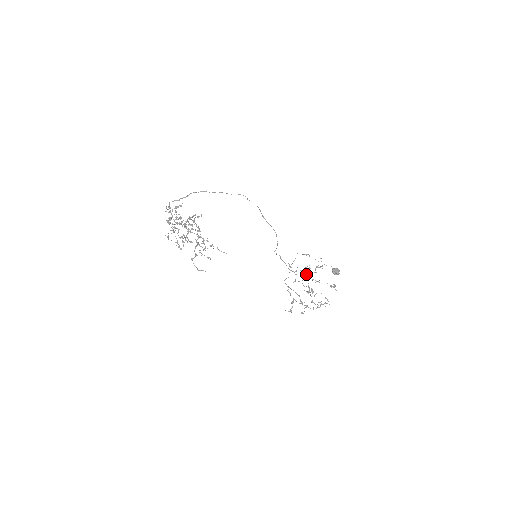
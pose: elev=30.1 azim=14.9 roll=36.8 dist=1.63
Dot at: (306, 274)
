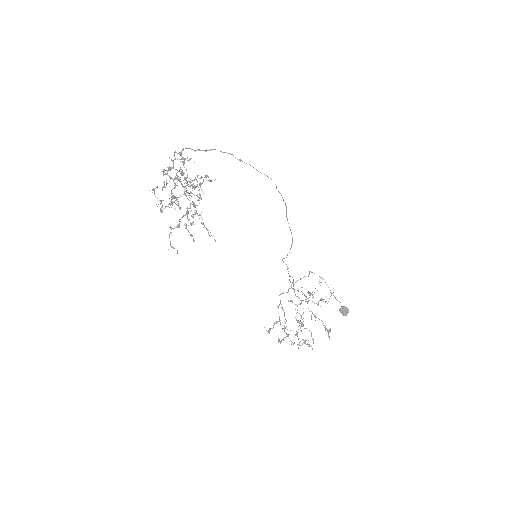
Dot at: occluded
